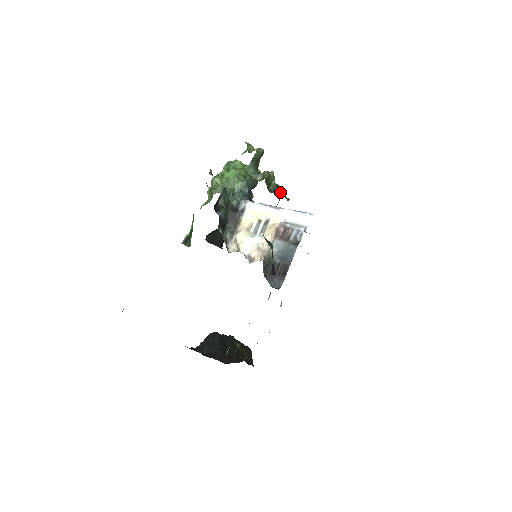
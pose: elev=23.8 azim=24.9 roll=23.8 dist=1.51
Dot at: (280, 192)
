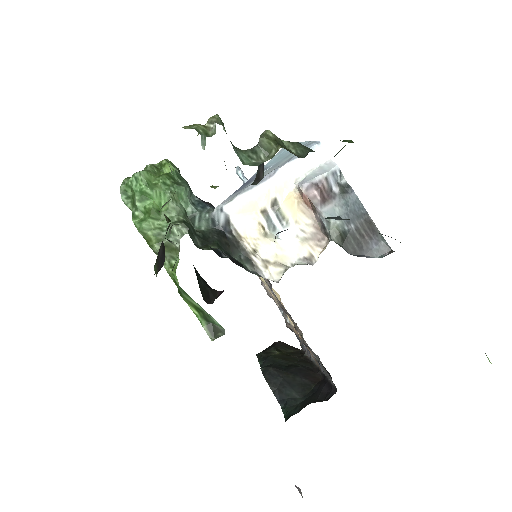
Dot at: (305, 147)
